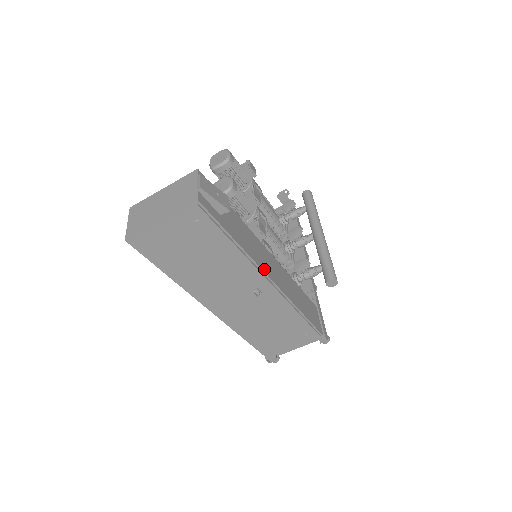
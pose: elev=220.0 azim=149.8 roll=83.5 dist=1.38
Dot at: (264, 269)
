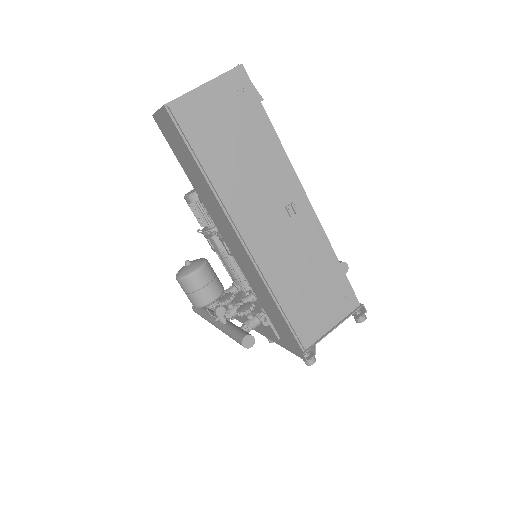
Dot at: (297, 181)
